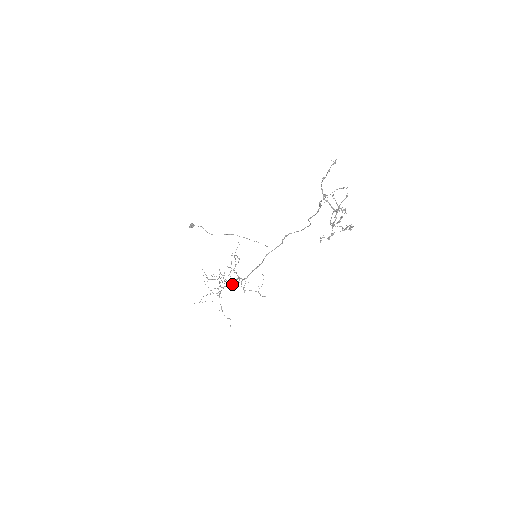
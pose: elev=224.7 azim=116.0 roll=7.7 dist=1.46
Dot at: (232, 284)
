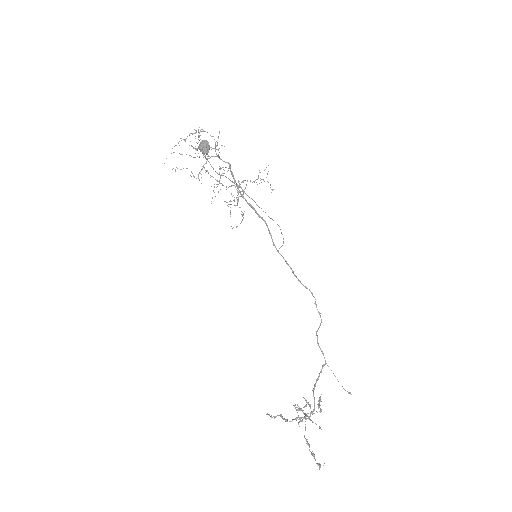
Dot at: (229, 168)
